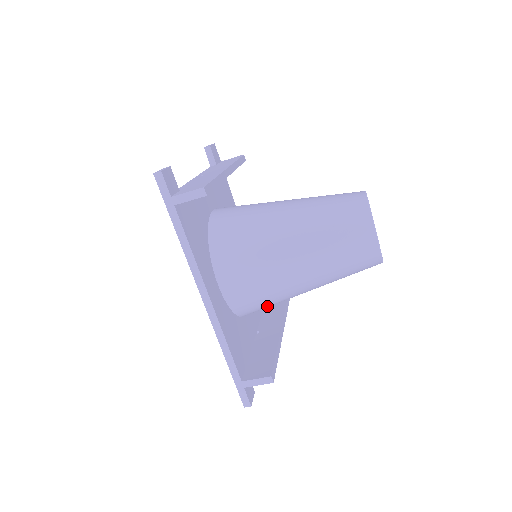
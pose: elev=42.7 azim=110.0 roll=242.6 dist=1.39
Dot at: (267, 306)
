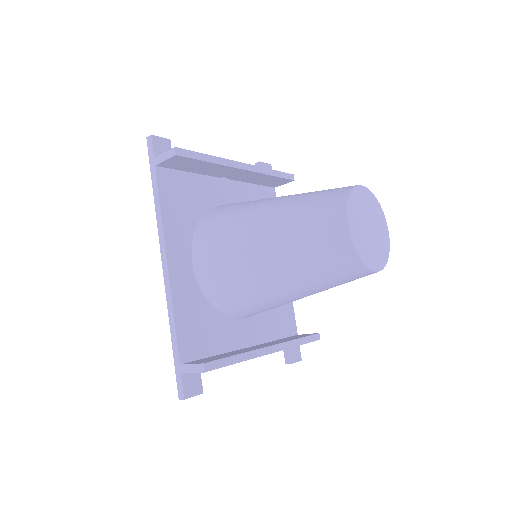
Dot at: (245, 304)
